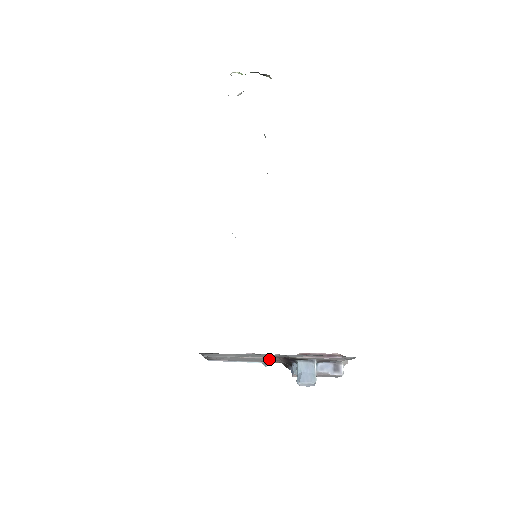
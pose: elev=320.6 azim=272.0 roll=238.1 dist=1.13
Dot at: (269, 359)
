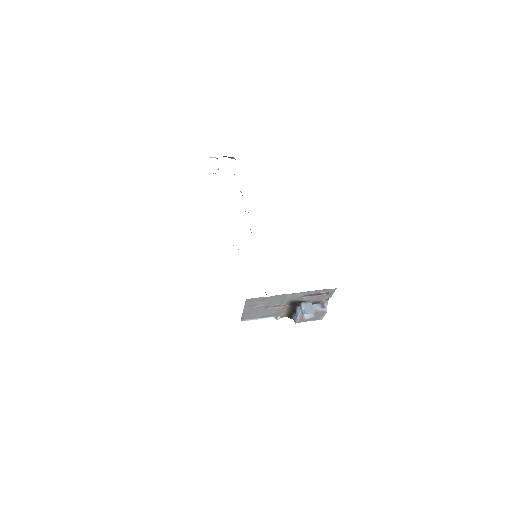
Dot at: (283, 307)
